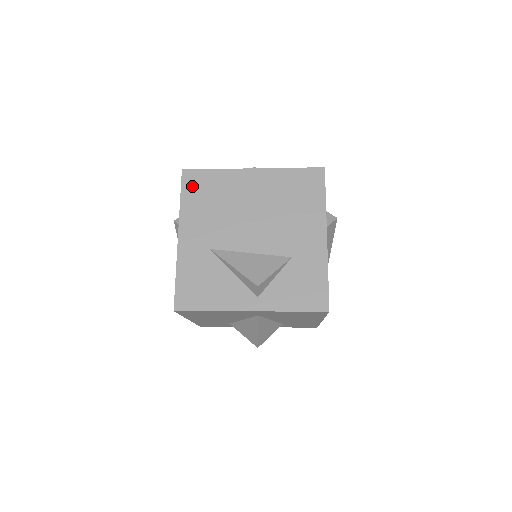
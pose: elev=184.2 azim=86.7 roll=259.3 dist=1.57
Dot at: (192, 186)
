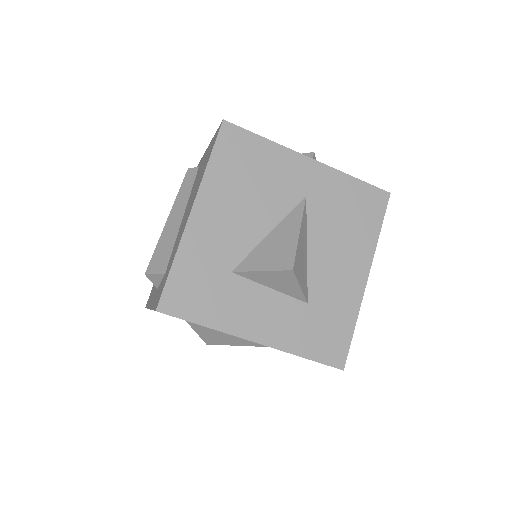
Dot at: occluded
